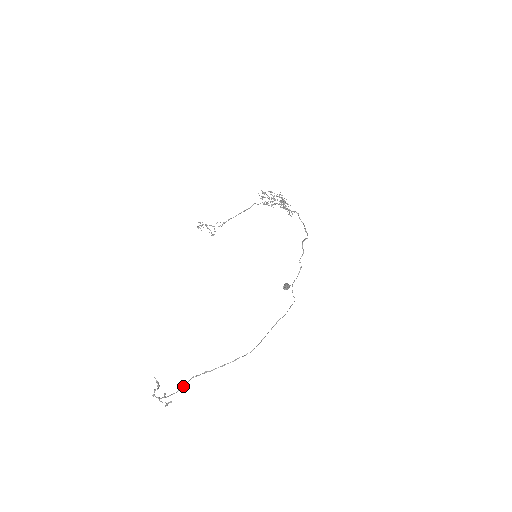
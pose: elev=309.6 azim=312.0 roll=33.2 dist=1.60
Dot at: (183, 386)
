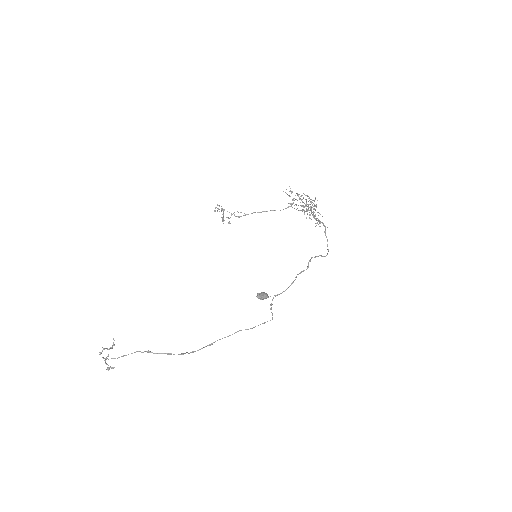
Dot at: (124, 355)
